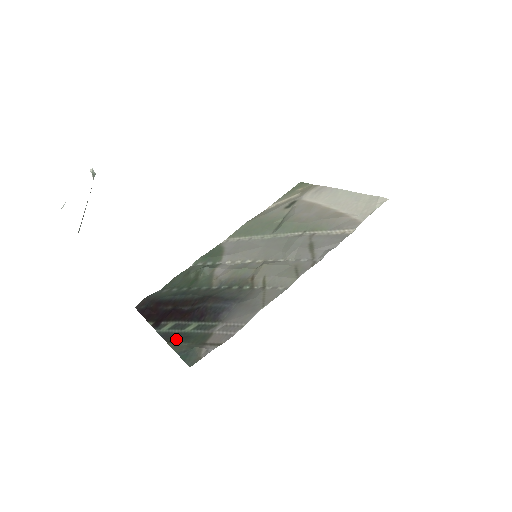
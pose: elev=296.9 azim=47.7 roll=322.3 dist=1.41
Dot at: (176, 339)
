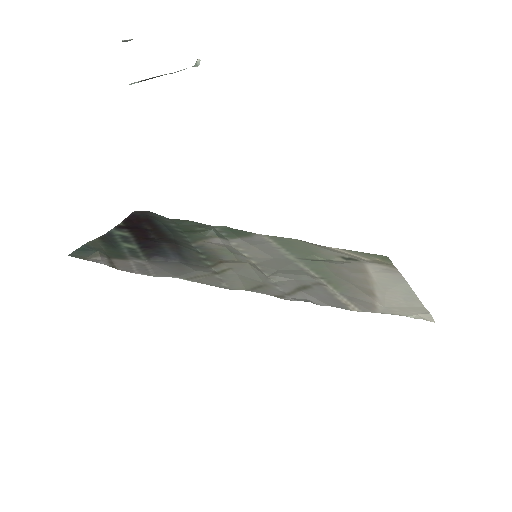
Dot at: (107, 241)
